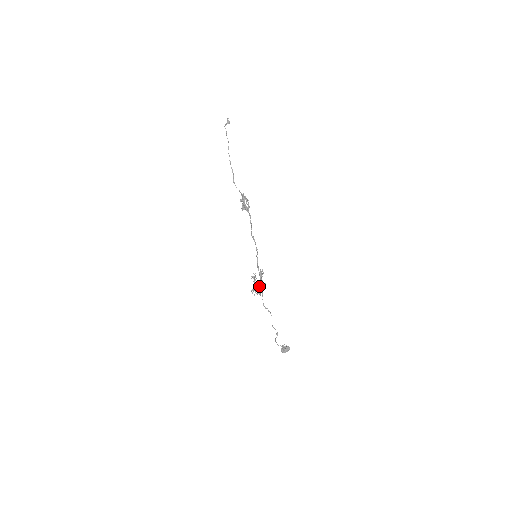
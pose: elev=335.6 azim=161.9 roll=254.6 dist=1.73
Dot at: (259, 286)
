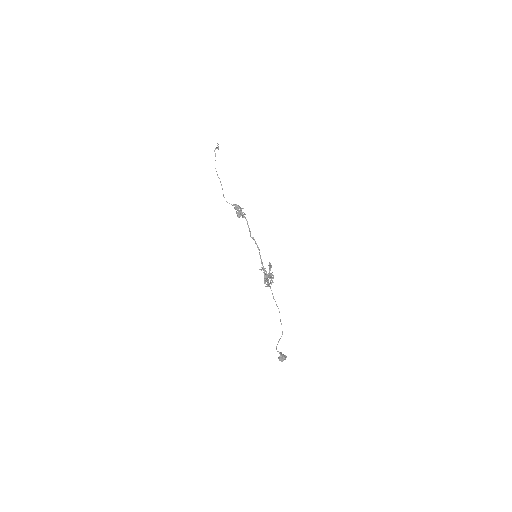
Dot at: (270, 276)
